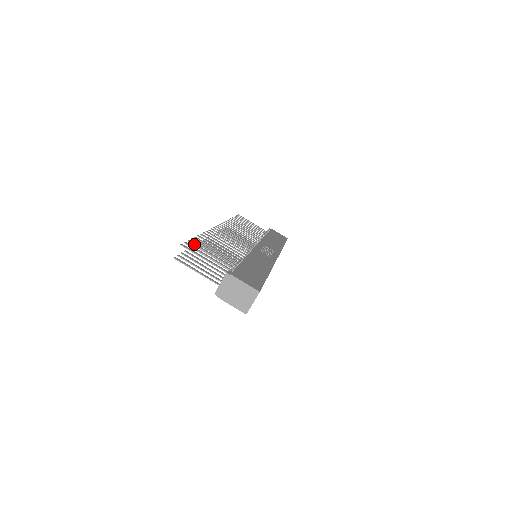
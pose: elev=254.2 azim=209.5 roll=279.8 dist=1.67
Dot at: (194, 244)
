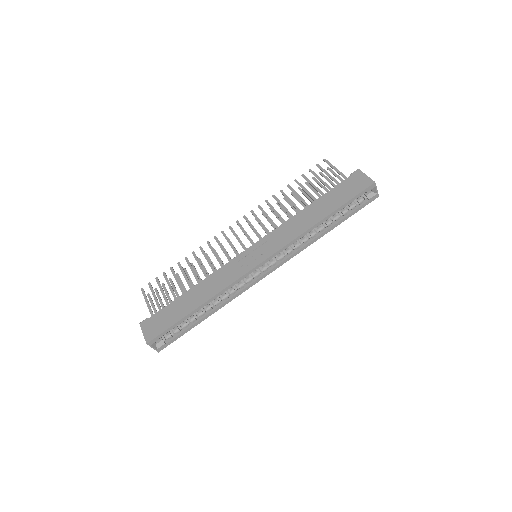
Dot at: (157, 282)
